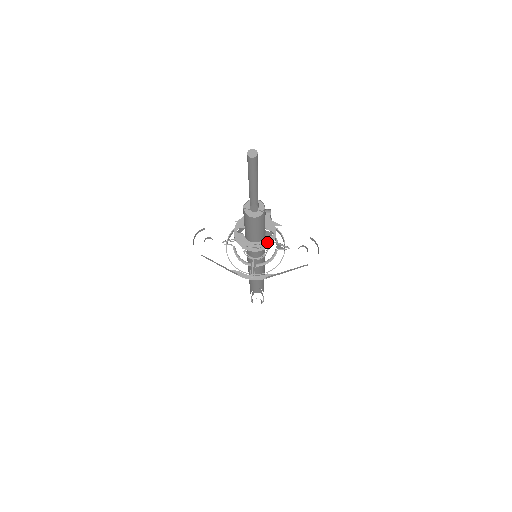
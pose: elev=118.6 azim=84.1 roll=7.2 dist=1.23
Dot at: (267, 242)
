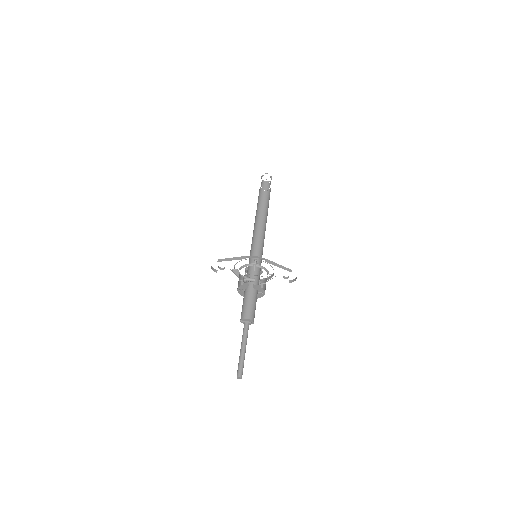
Dot at: (259, 296)
